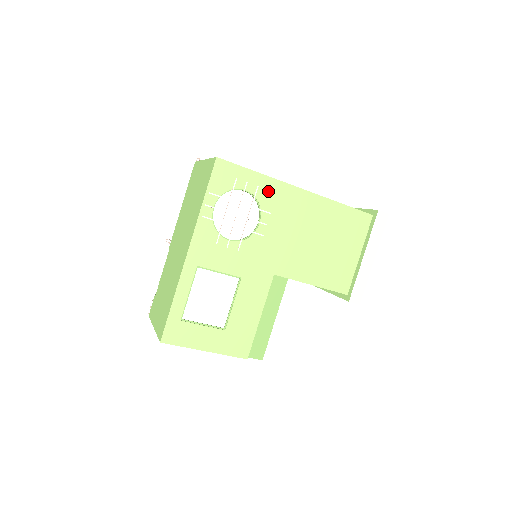
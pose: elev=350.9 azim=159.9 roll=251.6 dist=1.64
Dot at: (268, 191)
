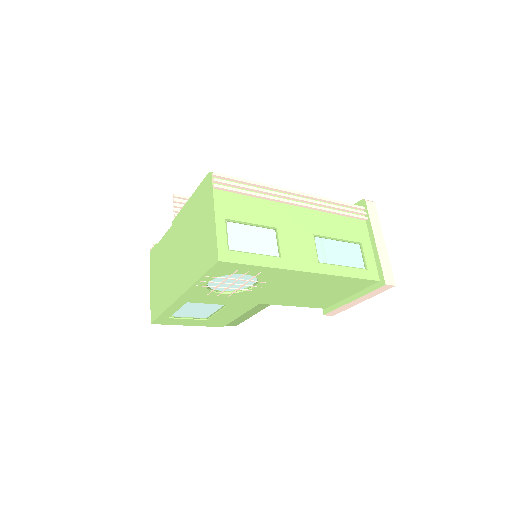
Dot at: (270, 274)
